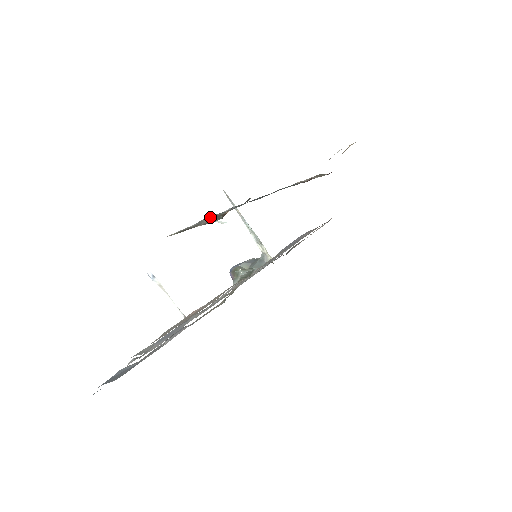
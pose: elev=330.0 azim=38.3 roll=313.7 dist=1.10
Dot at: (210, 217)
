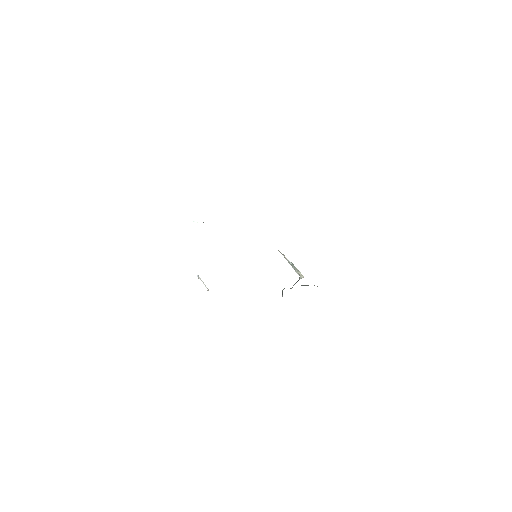
Dot at: occluded
